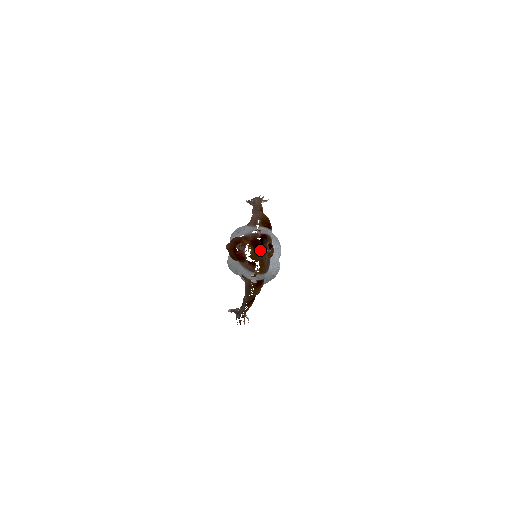
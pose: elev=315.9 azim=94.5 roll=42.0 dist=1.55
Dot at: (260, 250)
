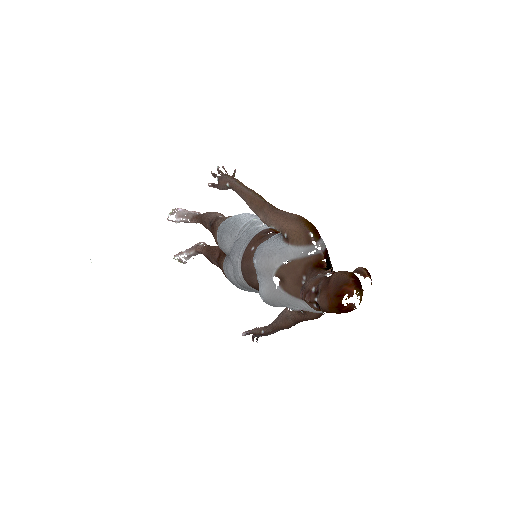
Dot at: occluded
